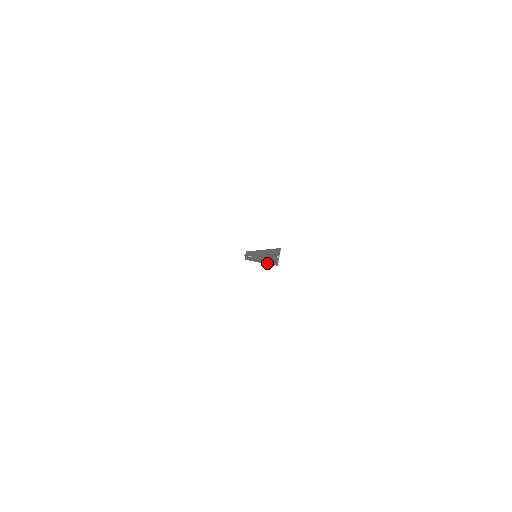
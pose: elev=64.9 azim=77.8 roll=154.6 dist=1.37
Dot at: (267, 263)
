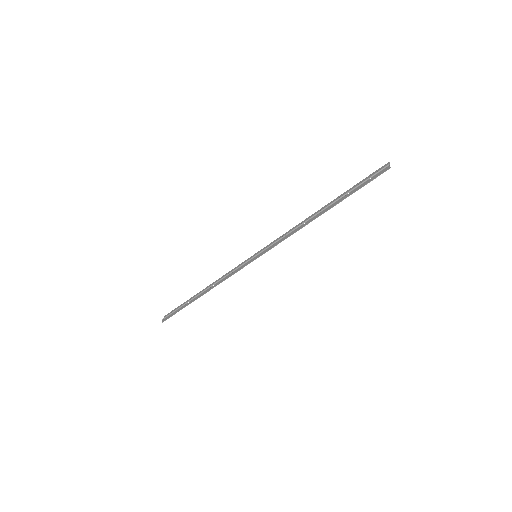
Dot at: (338, 202)
